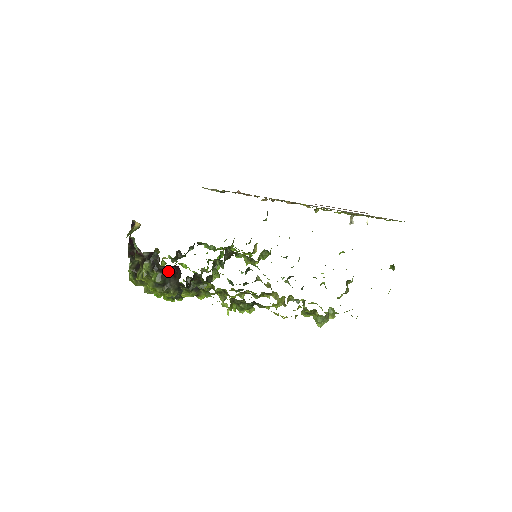
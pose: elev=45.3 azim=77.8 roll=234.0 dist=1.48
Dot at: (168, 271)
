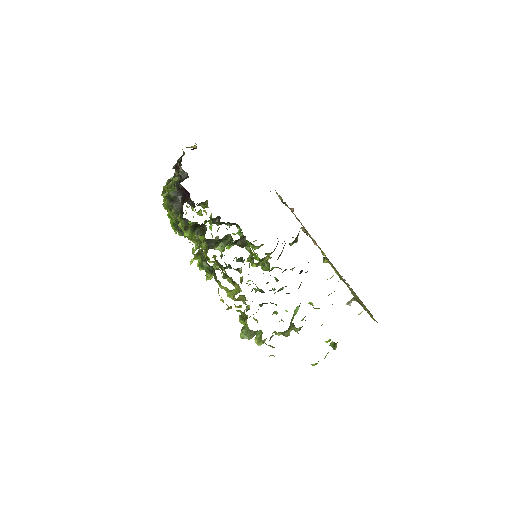
Dot at: (183, 193)
